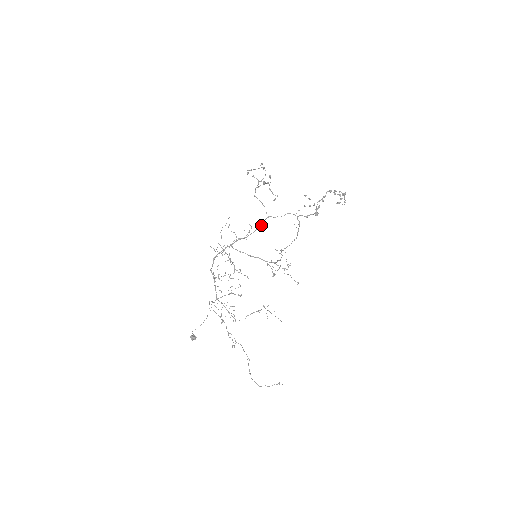
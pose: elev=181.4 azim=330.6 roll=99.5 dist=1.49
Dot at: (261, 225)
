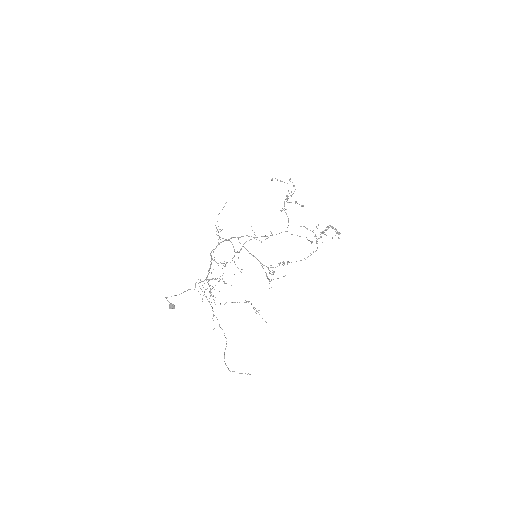
Dot at: (276, 234)
